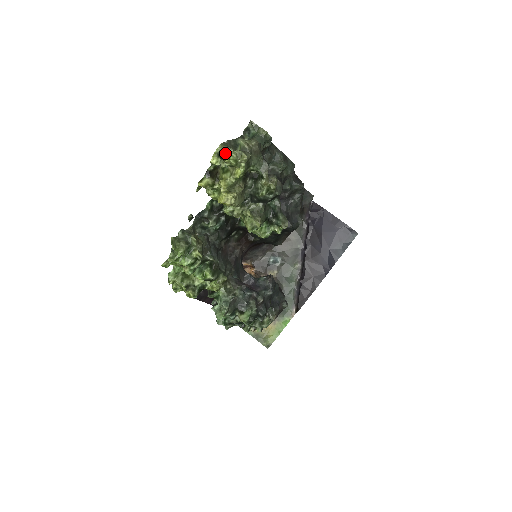
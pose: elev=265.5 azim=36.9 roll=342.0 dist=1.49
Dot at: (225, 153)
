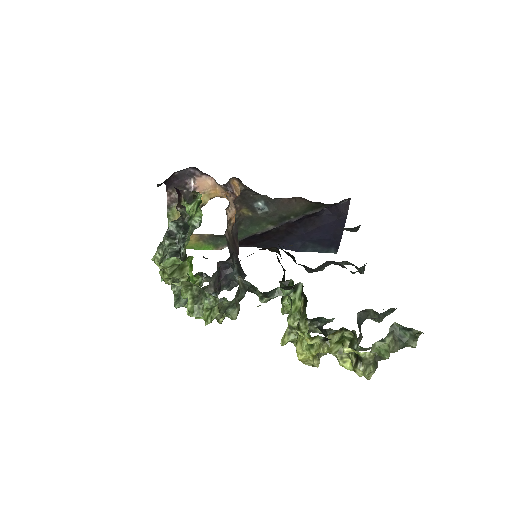
Dot at: (364, 370)
